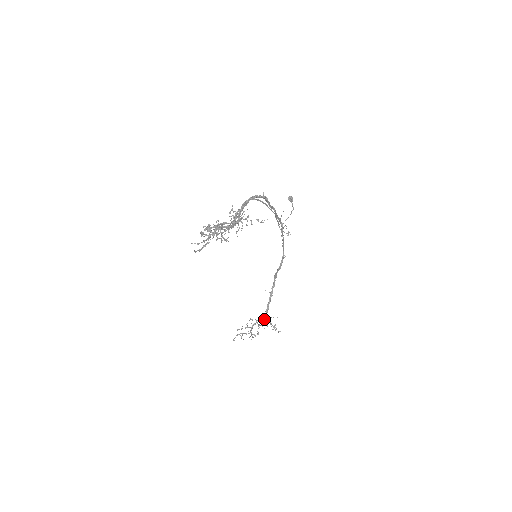
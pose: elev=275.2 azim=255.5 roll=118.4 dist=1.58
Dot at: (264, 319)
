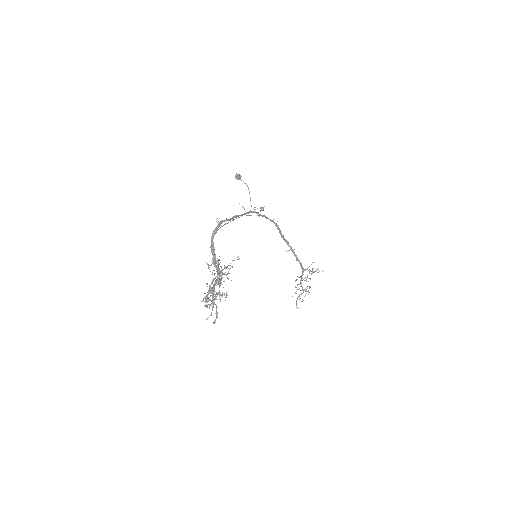
Dot at: (304, 270)
